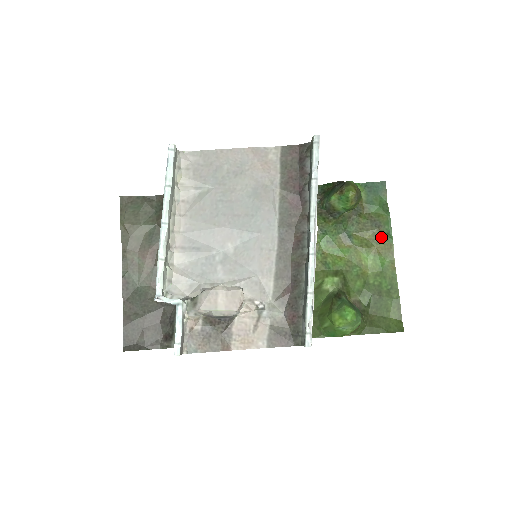
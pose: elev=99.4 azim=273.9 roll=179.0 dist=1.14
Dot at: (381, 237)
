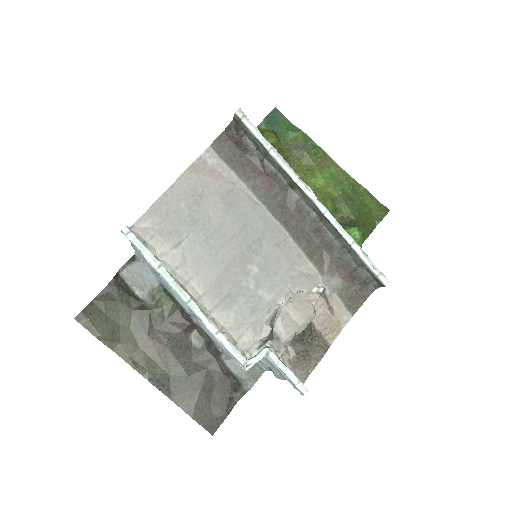
Dot at: (312, 154)
